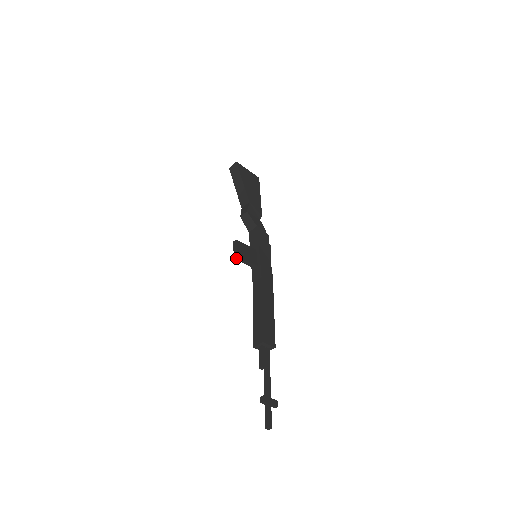
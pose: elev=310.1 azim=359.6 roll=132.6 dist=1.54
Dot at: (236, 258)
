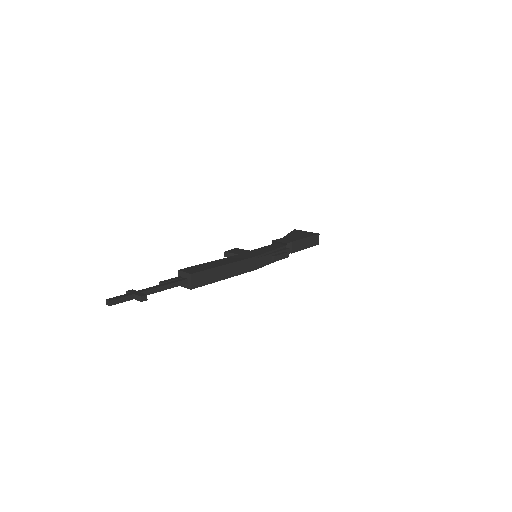
Dot at: (225, 255)
